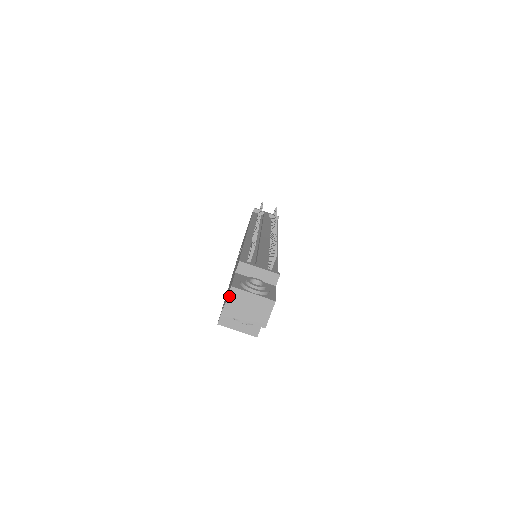
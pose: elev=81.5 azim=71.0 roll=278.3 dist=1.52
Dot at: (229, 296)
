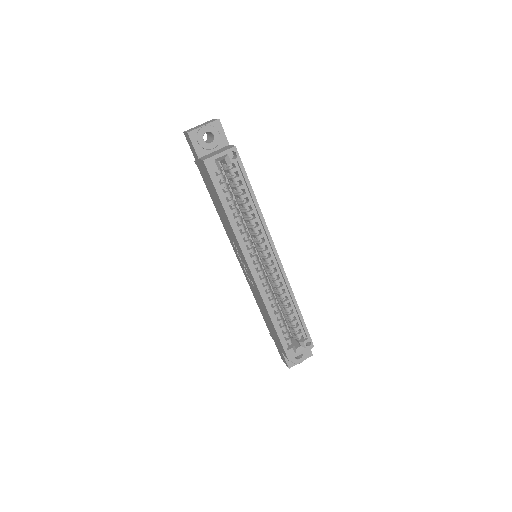
Dot at: (185, 132)
